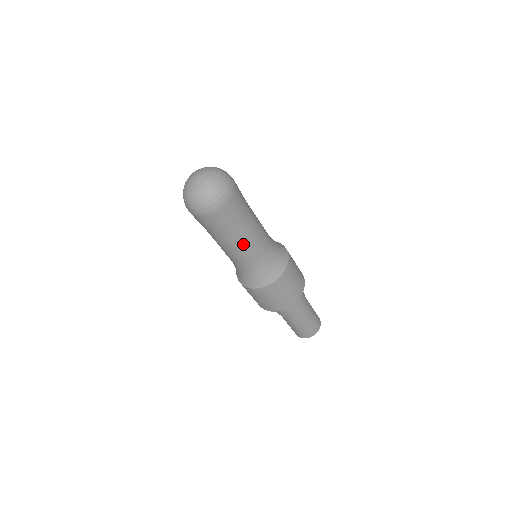
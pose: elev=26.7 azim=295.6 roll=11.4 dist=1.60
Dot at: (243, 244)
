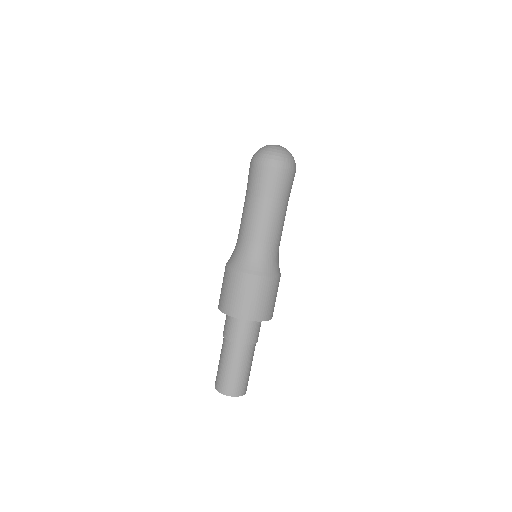
Dot at: (279, 219)
